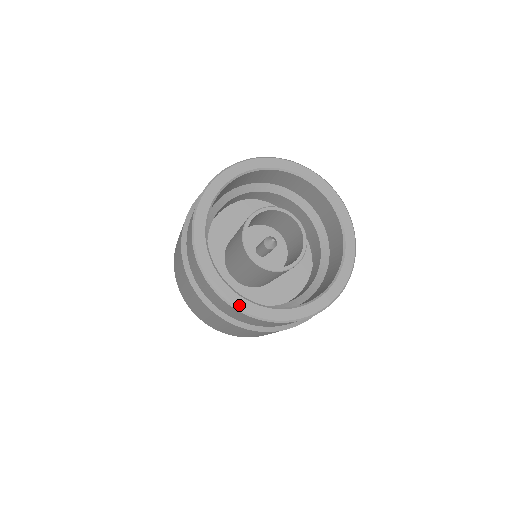
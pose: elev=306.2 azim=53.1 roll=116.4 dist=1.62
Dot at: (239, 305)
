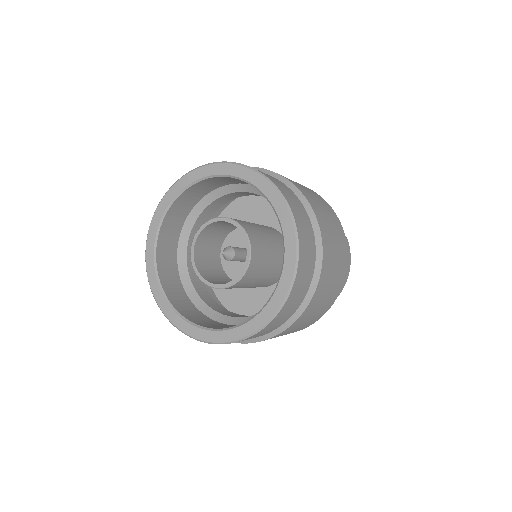
Dot at: (205, 338)
